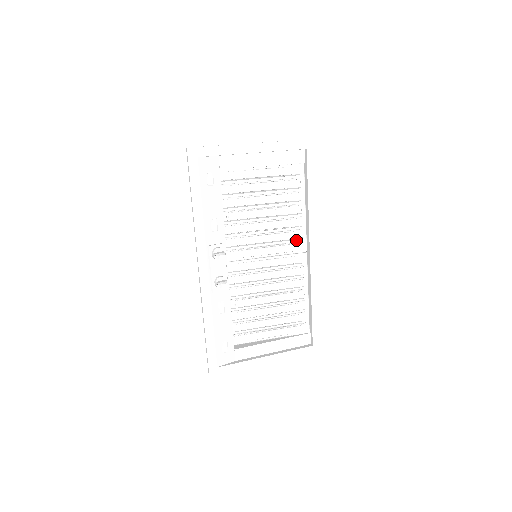
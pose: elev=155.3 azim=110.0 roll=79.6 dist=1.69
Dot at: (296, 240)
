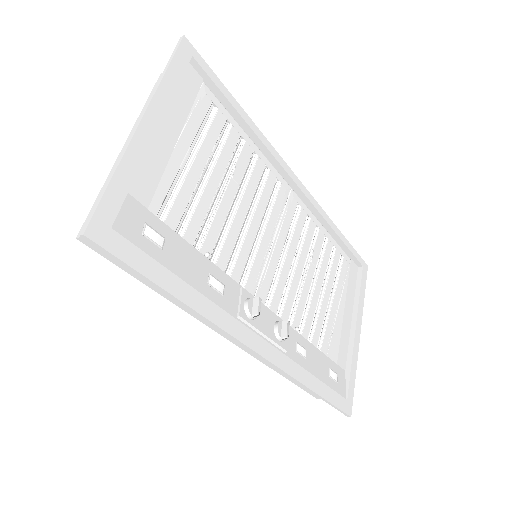
Dot at: occluded
